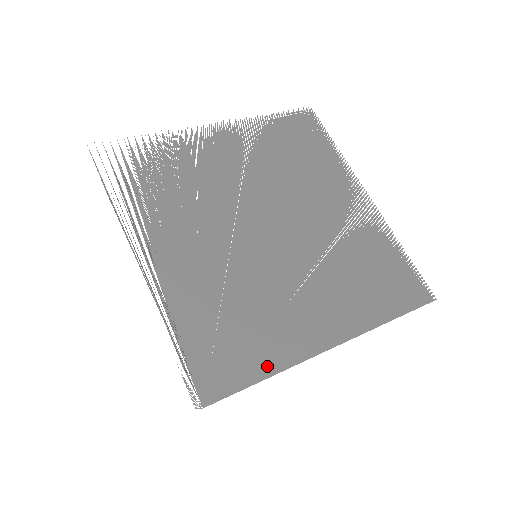
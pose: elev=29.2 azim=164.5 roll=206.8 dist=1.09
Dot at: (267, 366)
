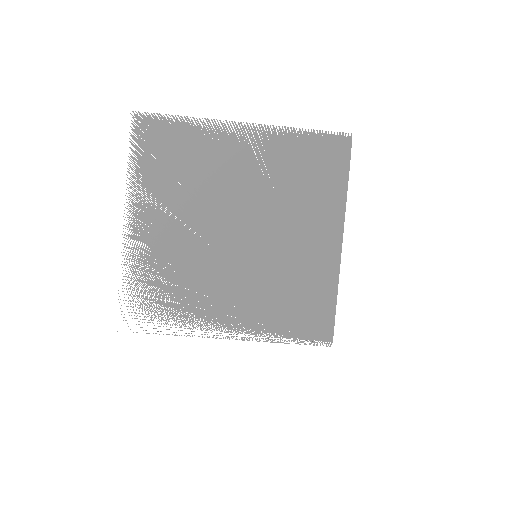
Dot at: (330, 293)
